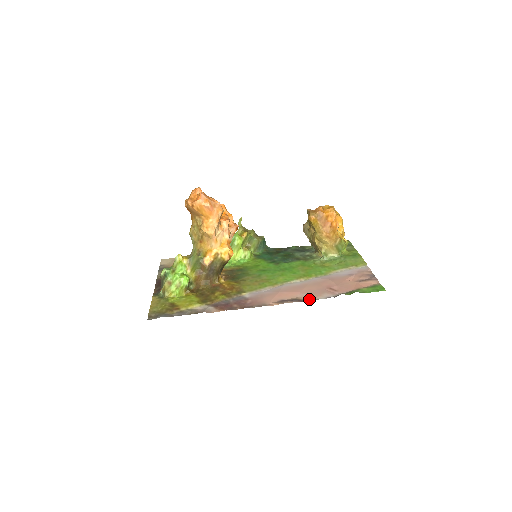
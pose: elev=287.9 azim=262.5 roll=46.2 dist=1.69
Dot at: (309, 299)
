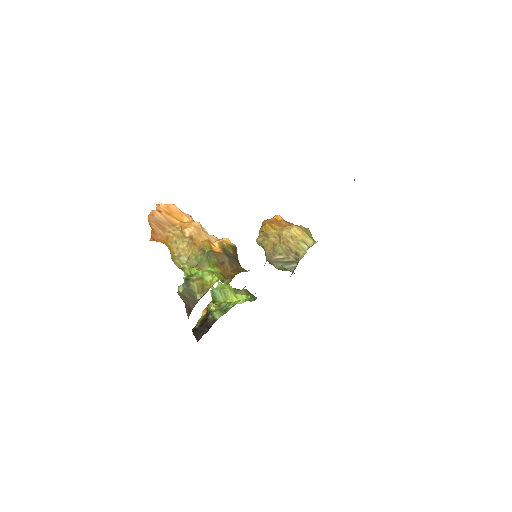
Dot at: occluded
